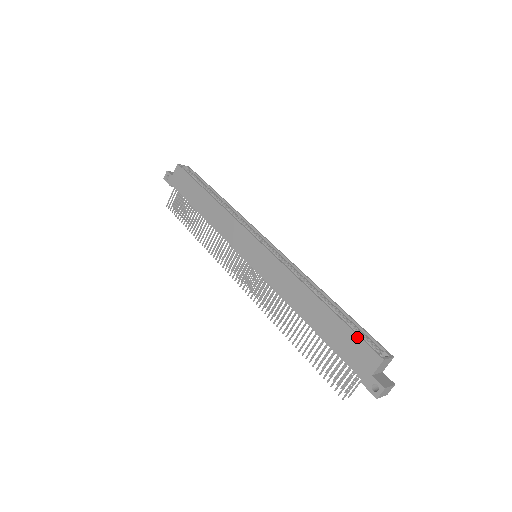
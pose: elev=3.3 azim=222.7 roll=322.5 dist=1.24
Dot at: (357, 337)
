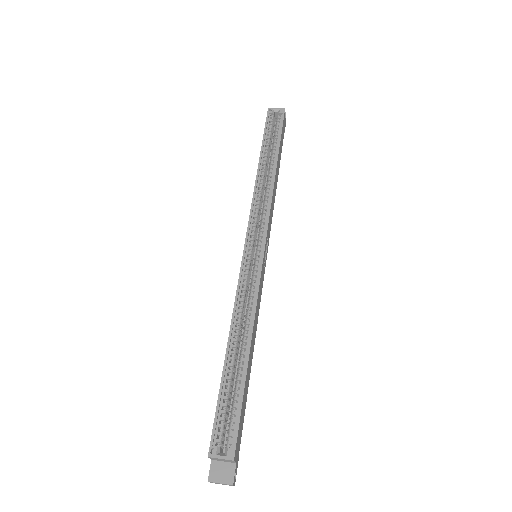
Dot at: (215, 414)
